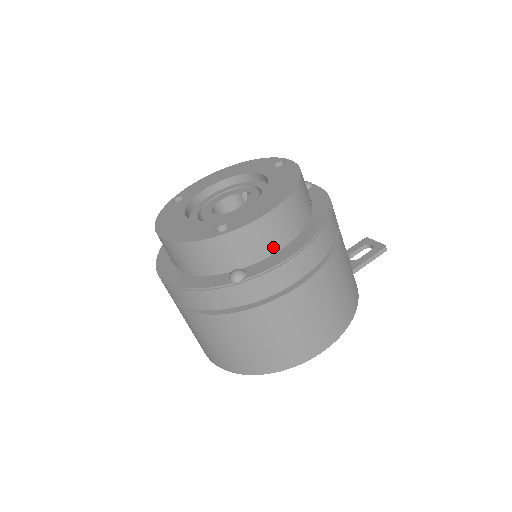
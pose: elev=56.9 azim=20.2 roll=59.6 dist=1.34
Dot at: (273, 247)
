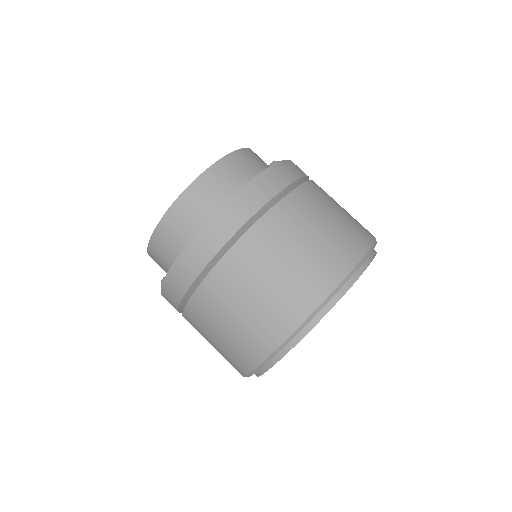
Dot at: occluded
